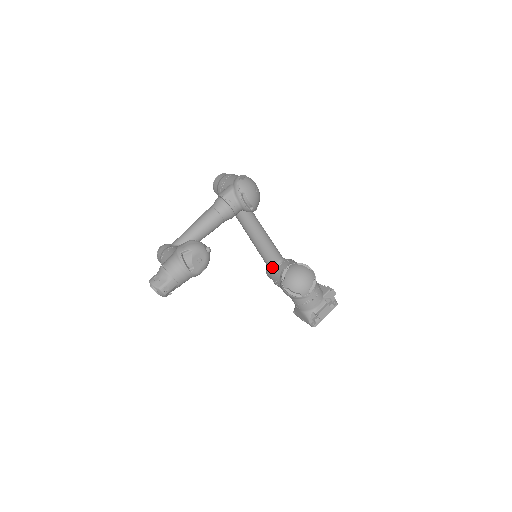
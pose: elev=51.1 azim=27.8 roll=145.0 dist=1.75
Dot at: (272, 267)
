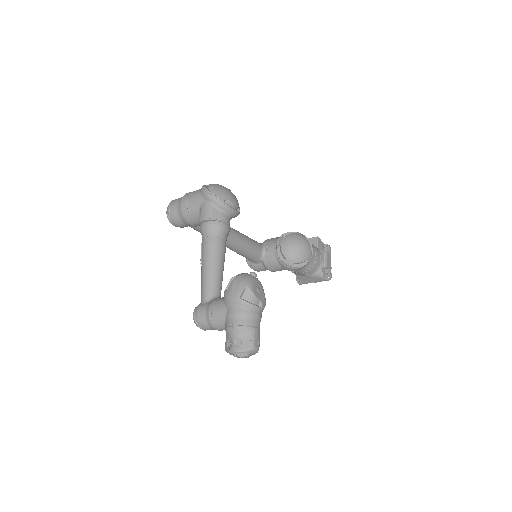
Dot at: (260, 259)
